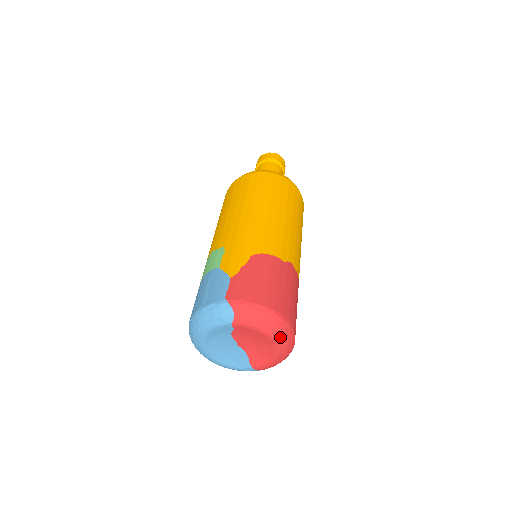
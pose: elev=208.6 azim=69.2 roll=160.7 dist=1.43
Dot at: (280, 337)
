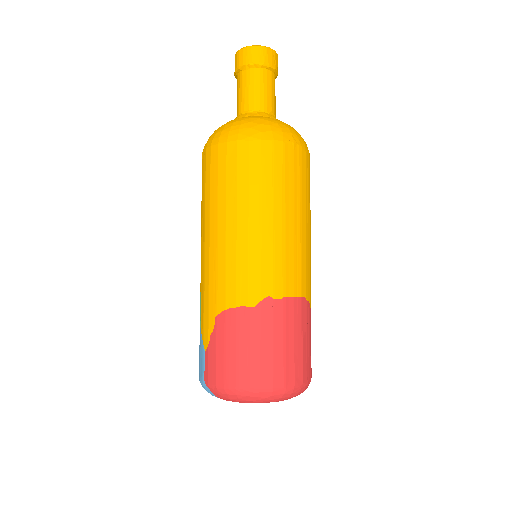
Dot at: (272, 401)
